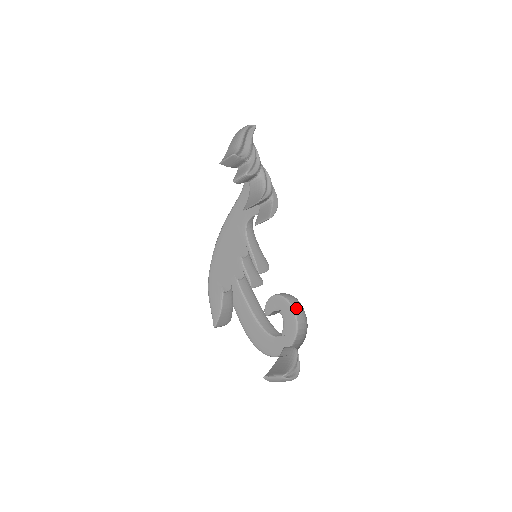
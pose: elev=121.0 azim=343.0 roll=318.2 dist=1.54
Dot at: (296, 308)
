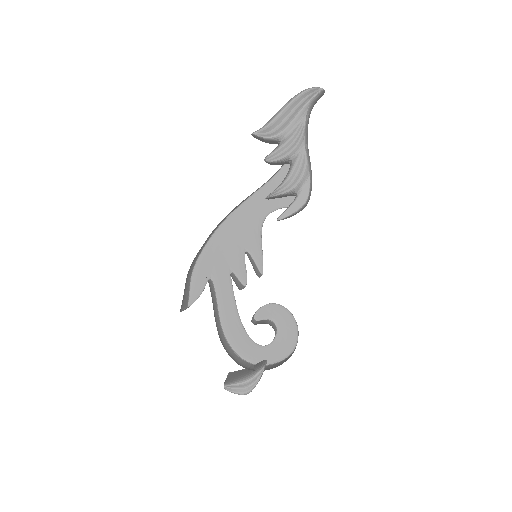
Dot at: (297, 329)
